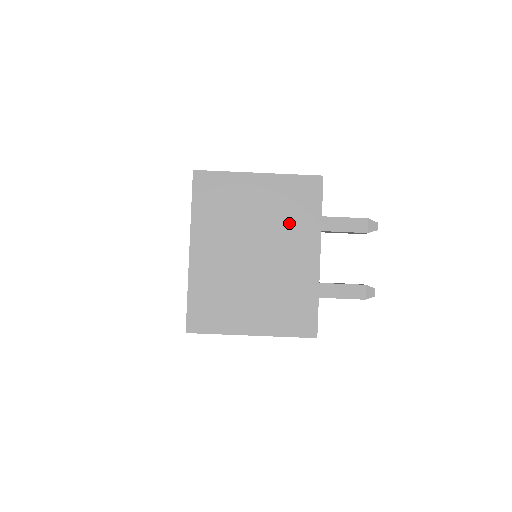
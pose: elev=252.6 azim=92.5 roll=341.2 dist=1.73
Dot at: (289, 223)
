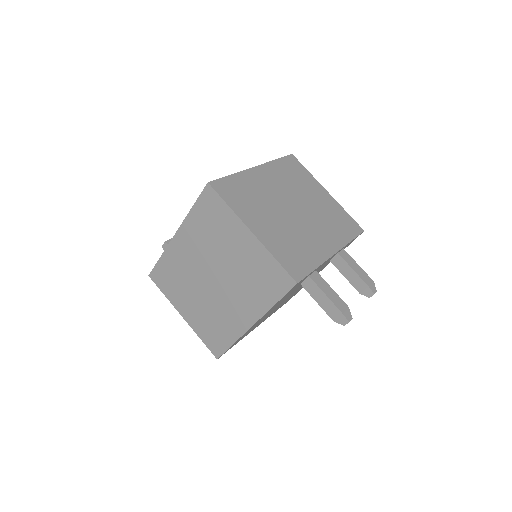
Dot at: (328, 223)
